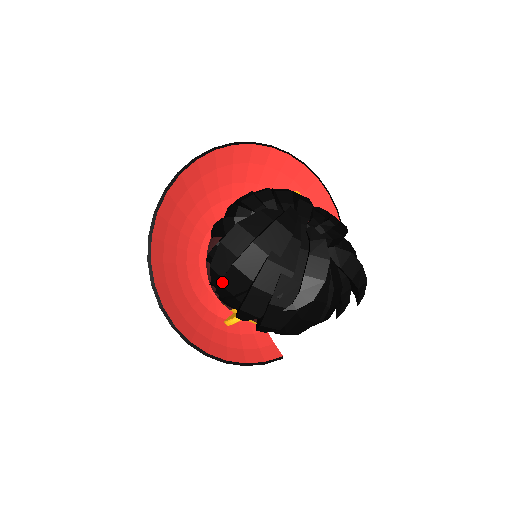
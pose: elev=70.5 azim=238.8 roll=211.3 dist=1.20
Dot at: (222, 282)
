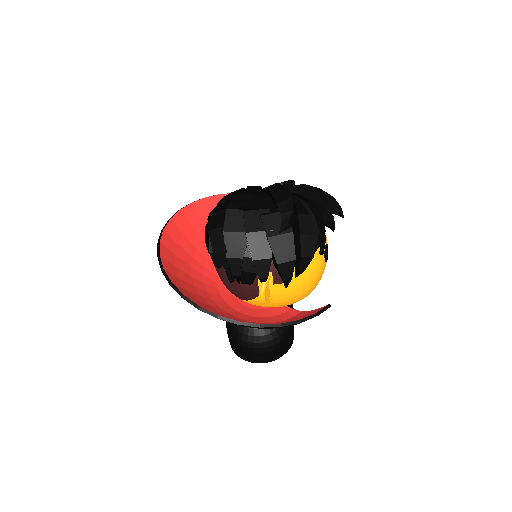
Dot at: (228, 254)
